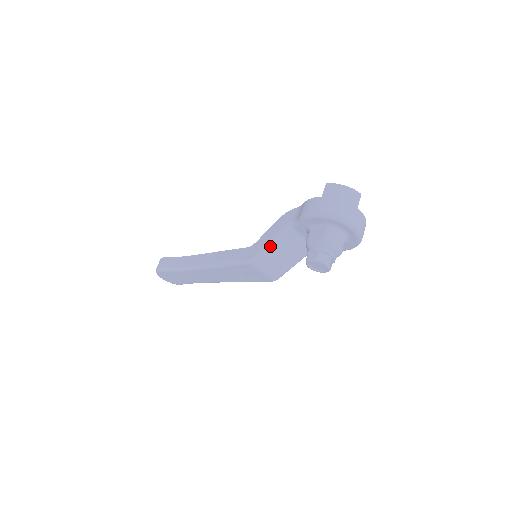
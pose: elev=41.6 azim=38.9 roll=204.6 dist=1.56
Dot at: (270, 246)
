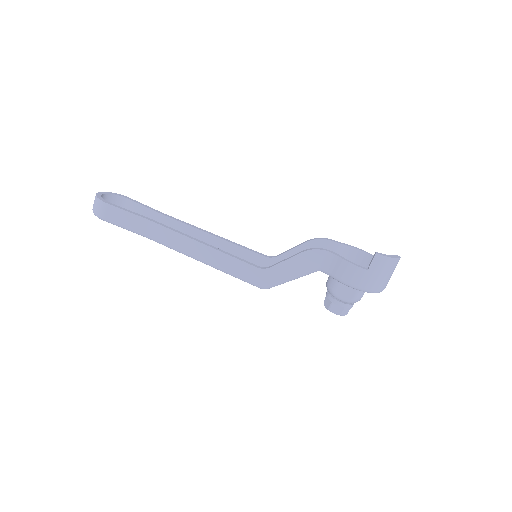
Dot at: occluded
